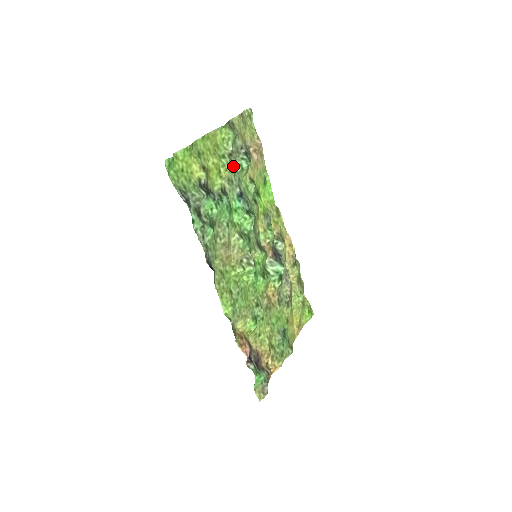
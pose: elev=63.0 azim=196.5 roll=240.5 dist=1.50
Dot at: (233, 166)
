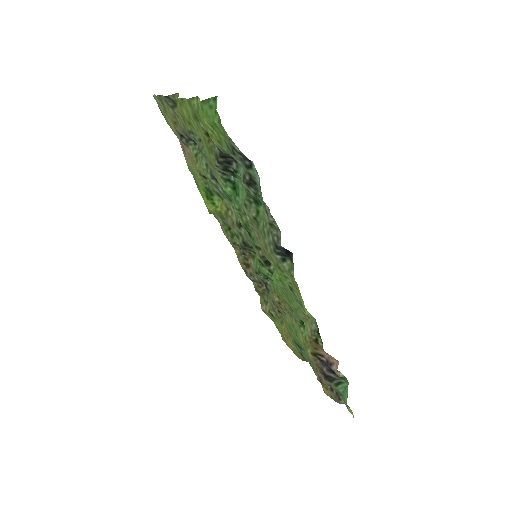
Dot at: (201, 146)
